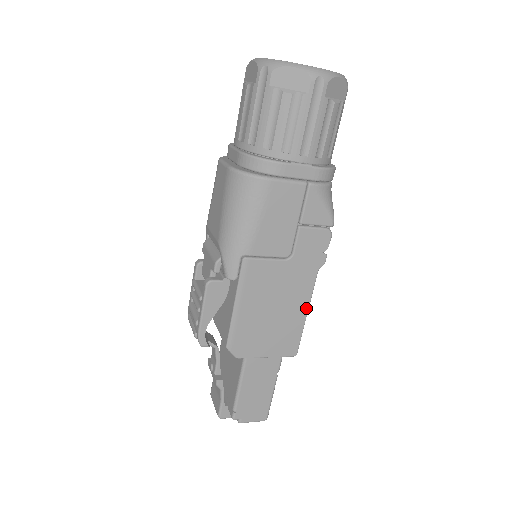
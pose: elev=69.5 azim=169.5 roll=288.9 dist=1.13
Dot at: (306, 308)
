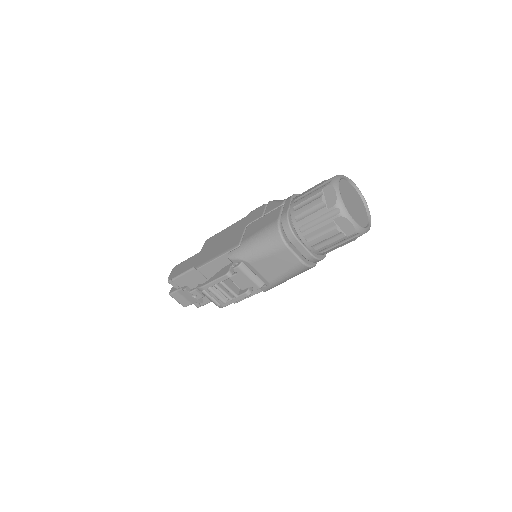
Dot at: occluded
